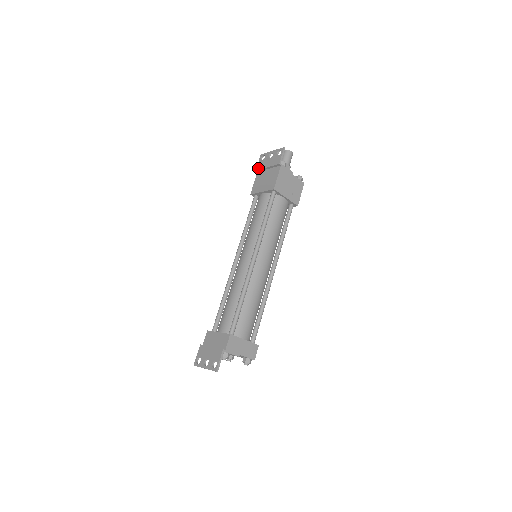
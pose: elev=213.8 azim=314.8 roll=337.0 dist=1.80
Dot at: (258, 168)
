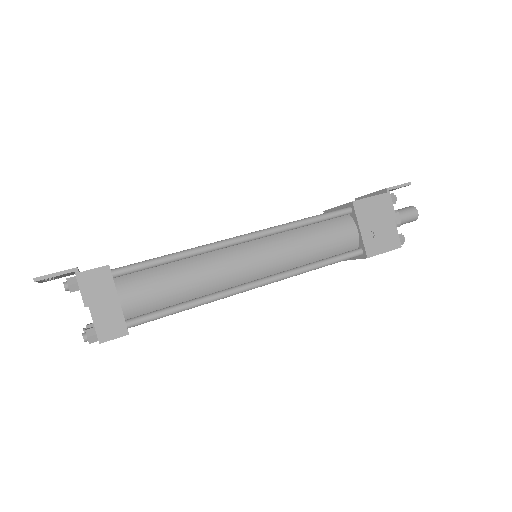
Dot at: occluded
